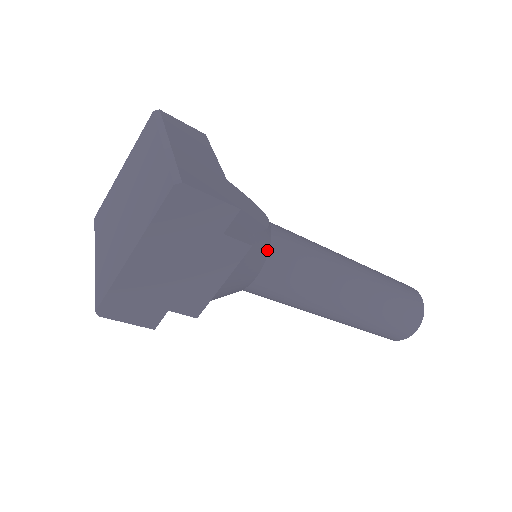
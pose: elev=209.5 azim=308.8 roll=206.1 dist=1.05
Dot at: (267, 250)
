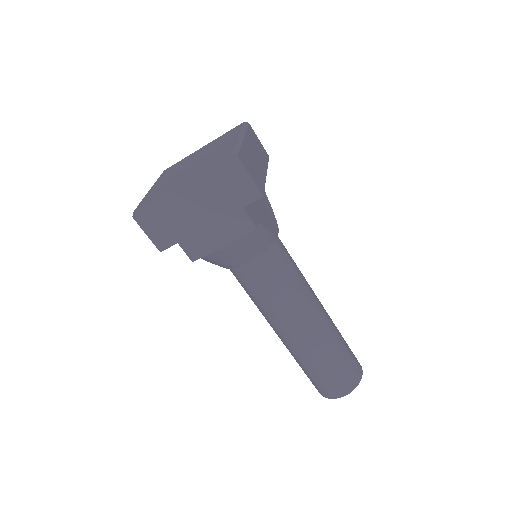
Dot at: (266, 248)
